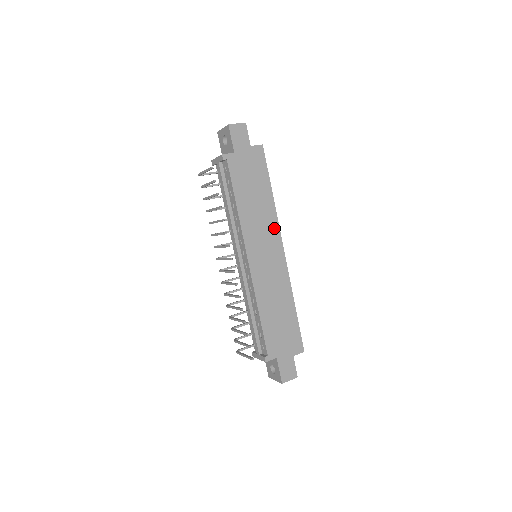
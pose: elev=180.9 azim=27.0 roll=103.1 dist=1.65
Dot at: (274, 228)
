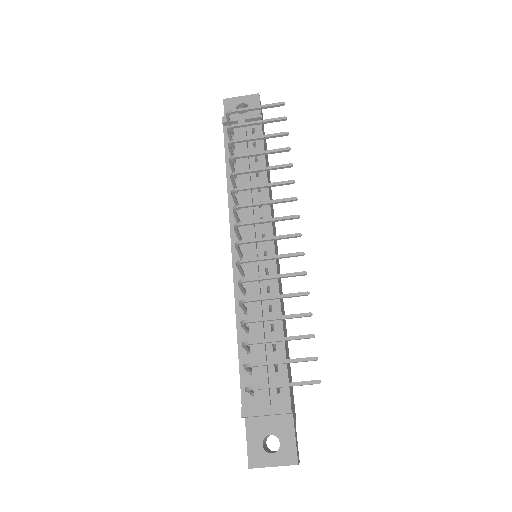
Dot at: (275, 232)
